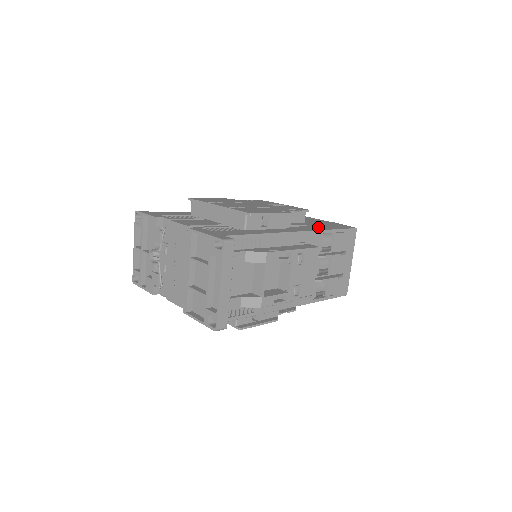
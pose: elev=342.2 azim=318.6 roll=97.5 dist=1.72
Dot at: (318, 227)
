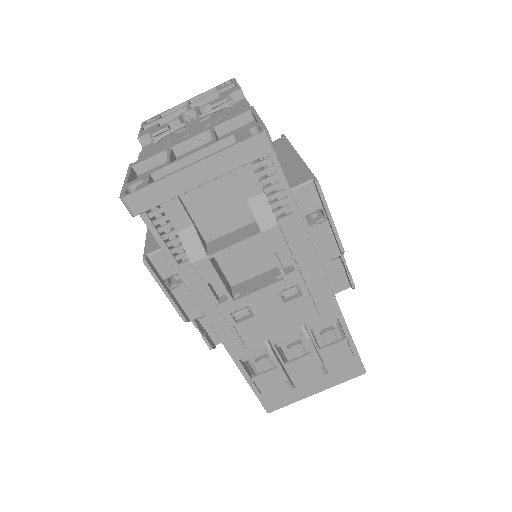
Dot at: occluded
